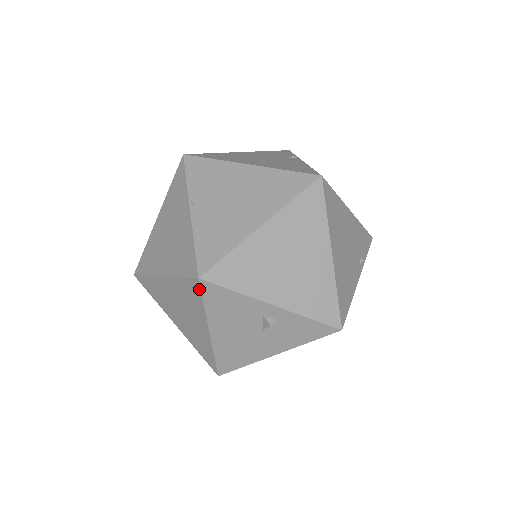
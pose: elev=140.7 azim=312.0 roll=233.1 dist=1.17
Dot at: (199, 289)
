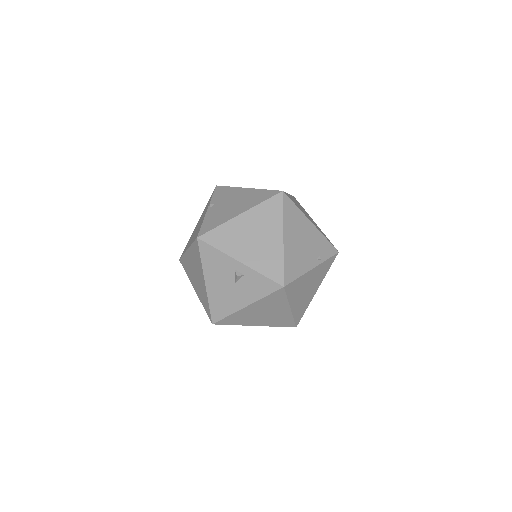
Dot at: (198, 247)
